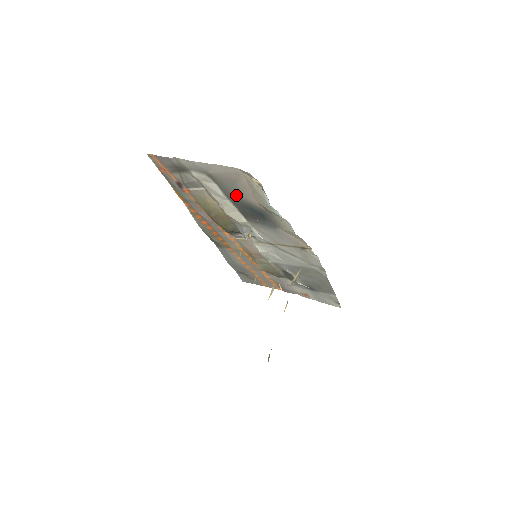
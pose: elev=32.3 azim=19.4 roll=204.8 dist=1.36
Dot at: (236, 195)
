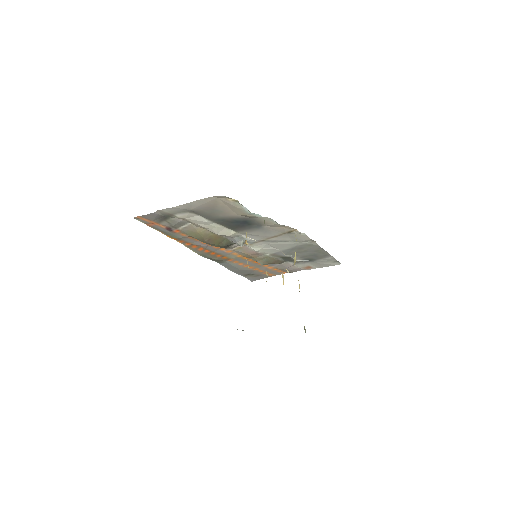
Dot at: (219, 217)
